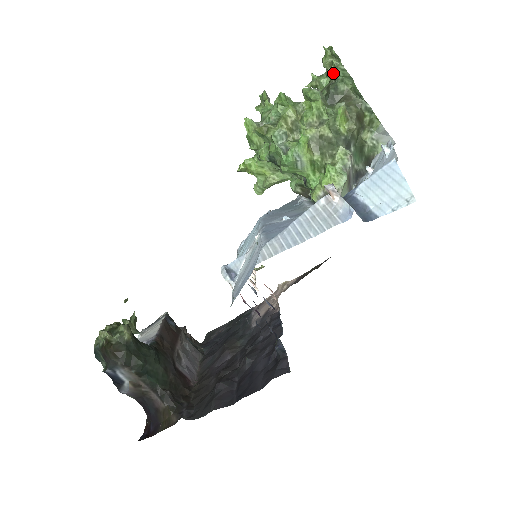
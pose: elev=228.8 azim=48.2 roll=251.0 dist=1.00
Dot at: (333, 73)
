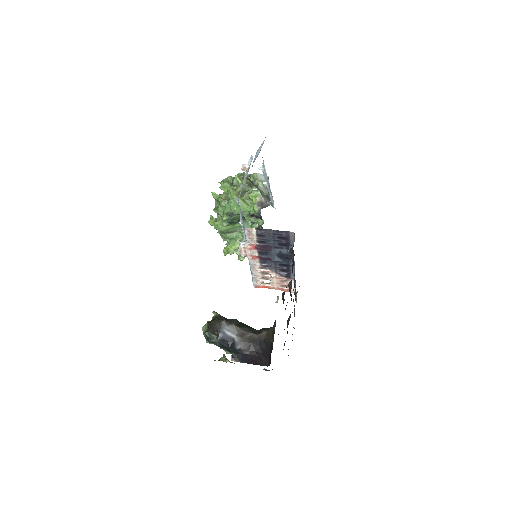
Dot at: (228, 182)
